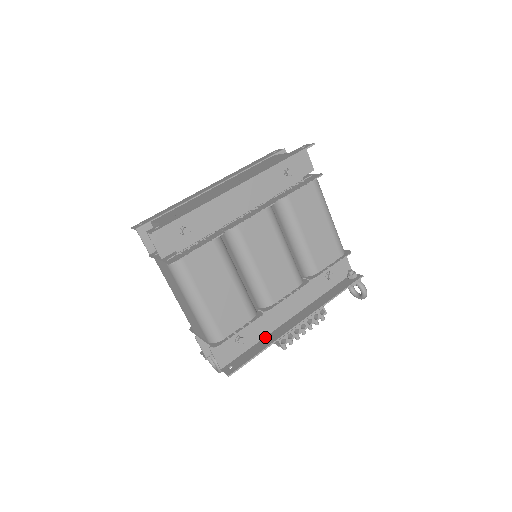
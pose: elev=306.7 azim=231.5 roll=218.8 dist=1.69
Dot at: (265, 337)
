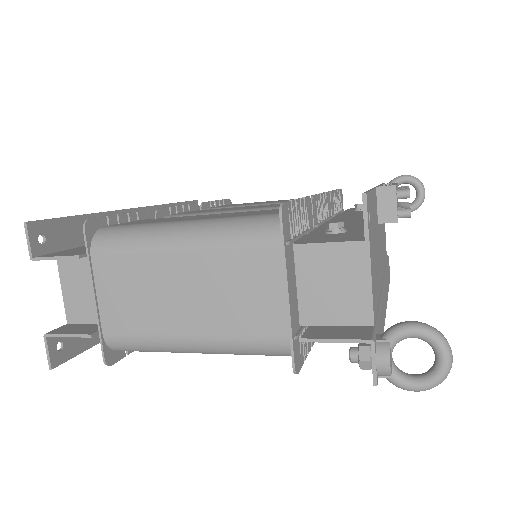
Dot at: occluded
